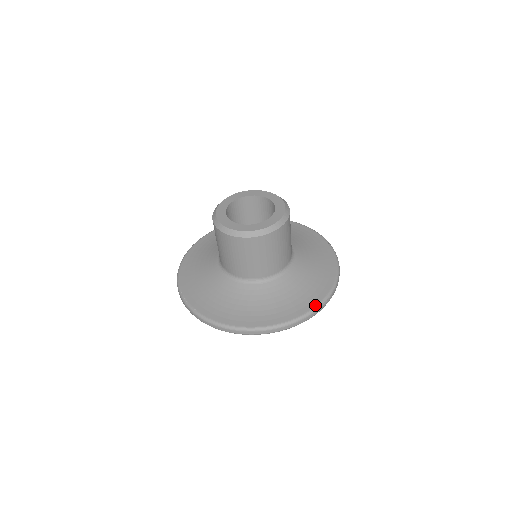
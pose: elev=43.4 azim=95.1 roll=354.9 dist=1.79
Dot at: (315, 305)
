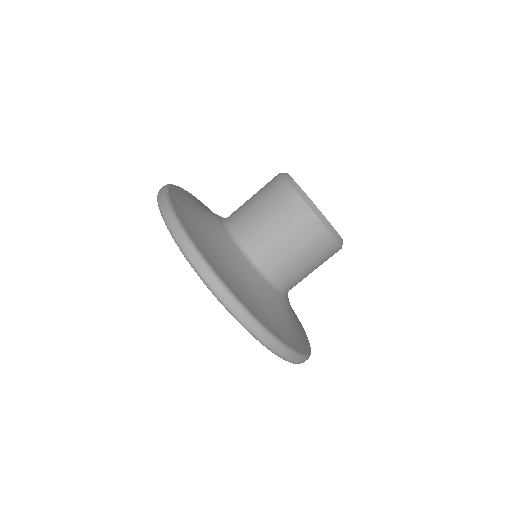
Dot at: (292, 347)
